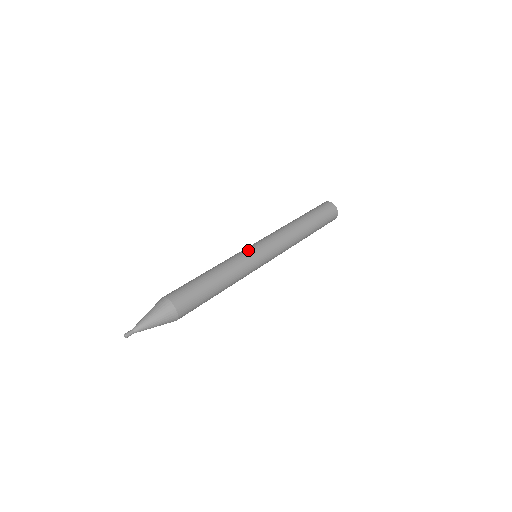
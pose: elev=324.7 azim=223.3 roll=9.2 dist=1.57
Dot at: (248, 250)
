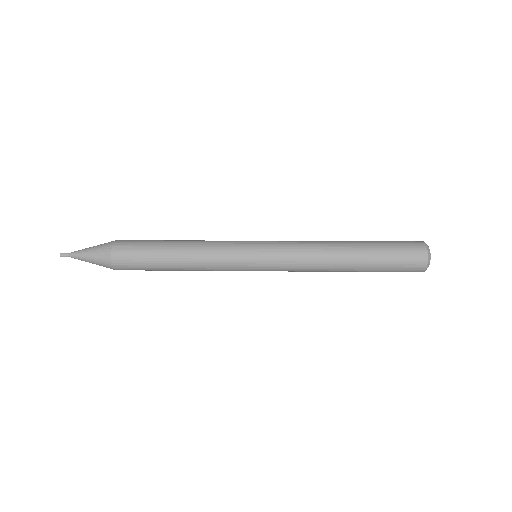
Dot at: occluded
